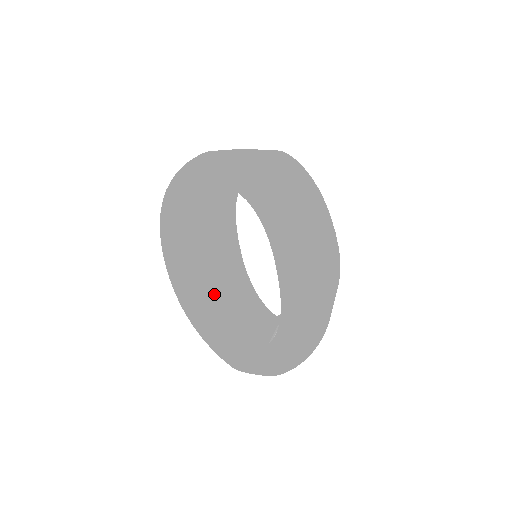
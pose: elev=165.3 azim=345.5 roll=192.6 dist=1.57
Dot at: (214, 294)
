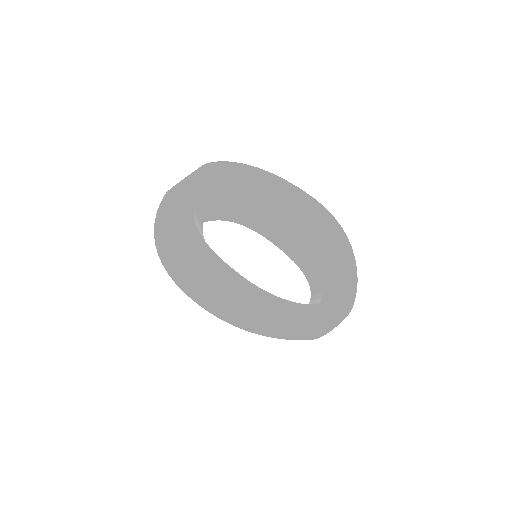
Dot at: (252, 288)
